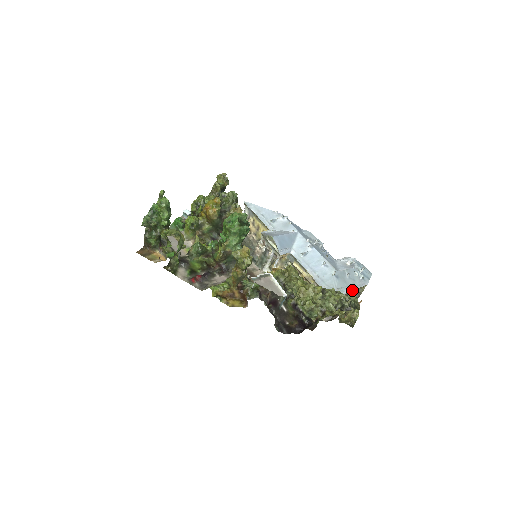
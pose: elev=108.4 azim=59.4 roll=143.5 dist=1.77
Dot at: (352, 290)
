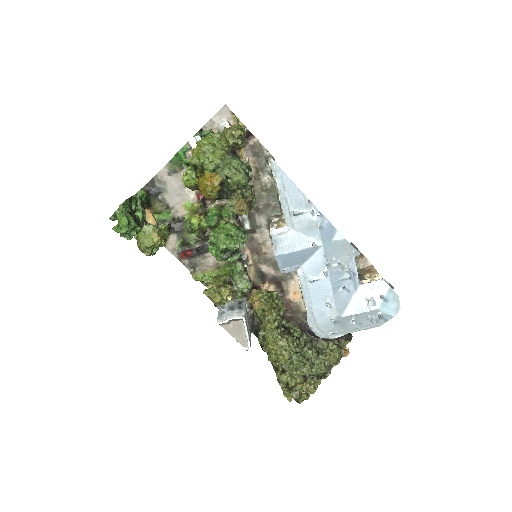
Dot at: (351, 332)
